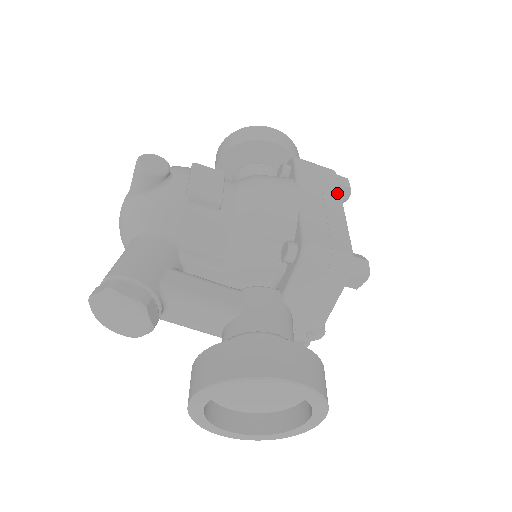
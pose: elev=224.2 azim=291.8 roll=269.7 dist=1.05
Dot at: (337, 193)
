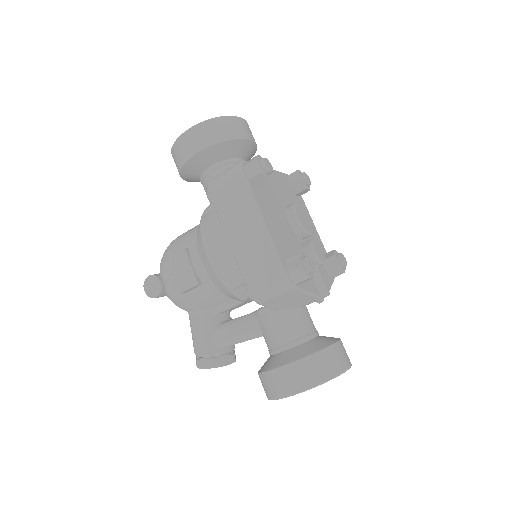
Dot at: (251, 204)
